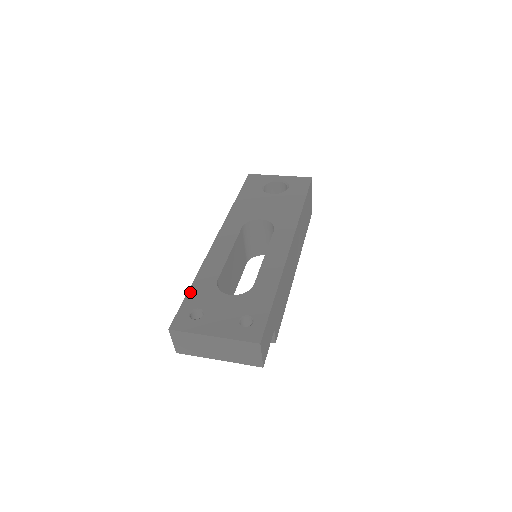
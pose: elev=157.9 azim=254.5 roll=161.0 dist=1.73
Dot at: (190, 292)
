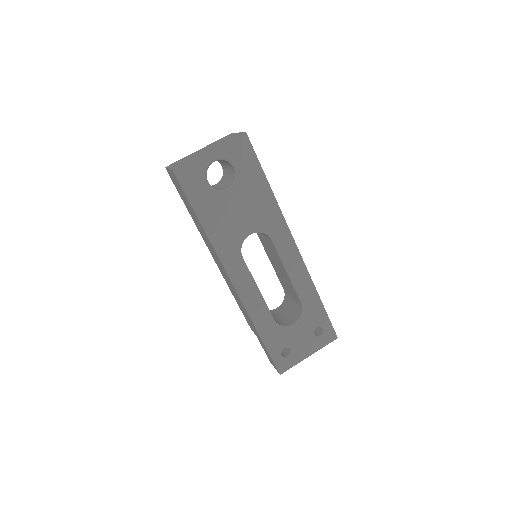
Dot at: (266, 344)
